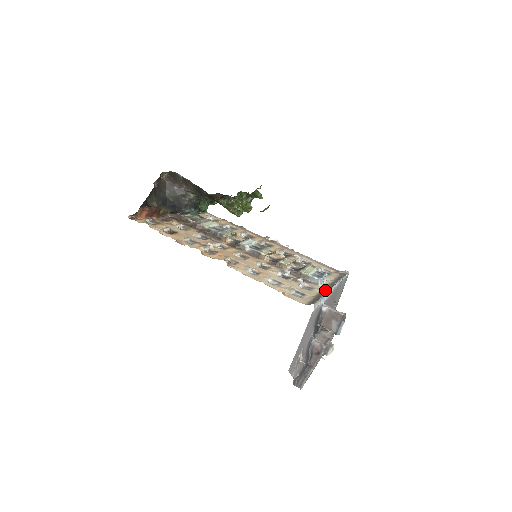
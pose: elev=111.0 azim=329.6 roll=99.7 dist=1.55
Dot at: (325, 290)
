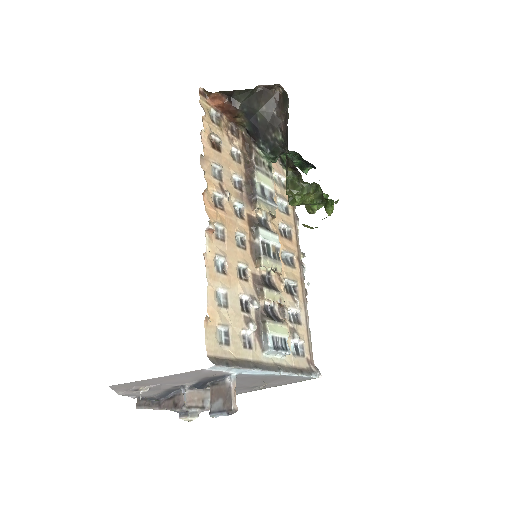
Dot at: (258, 365)
